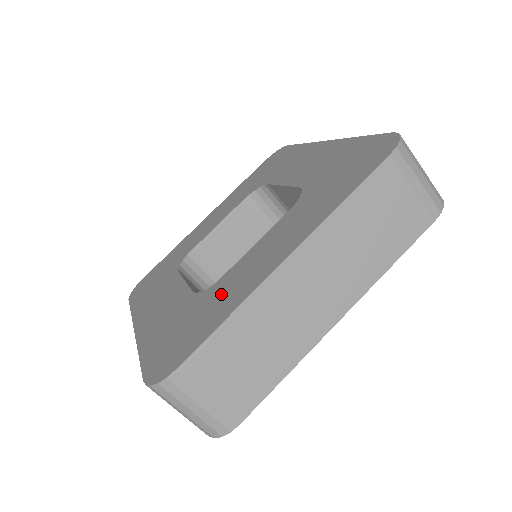
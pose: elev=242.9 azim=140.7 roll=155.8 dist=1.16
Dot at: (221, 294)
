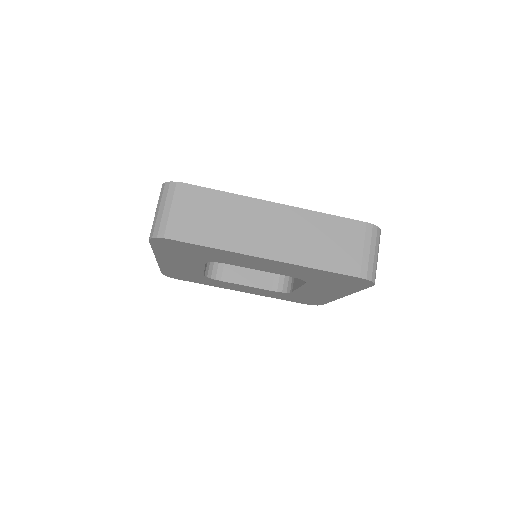
Dot at: occluded
